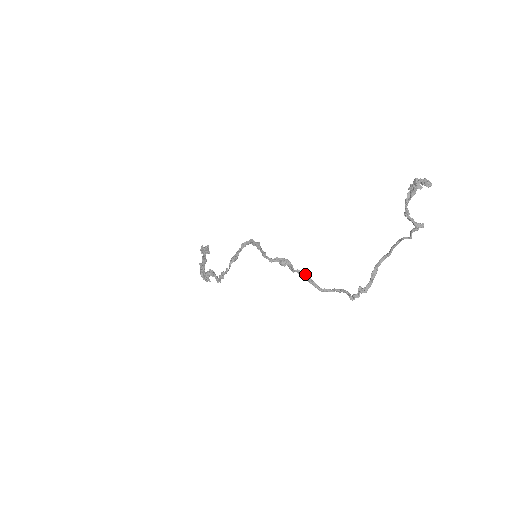
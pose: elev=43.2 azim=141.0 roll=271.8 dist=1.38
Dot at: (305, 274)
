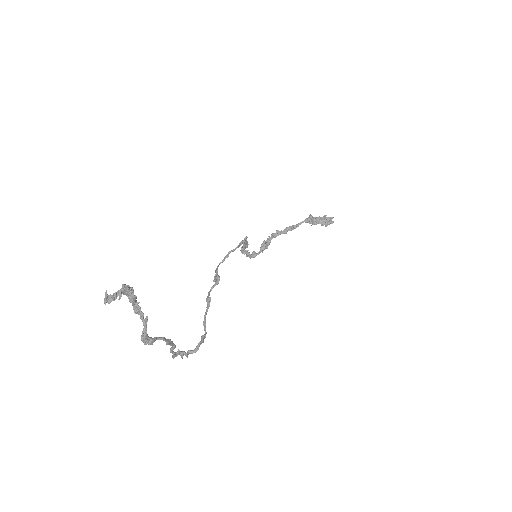
Dot at: (208, 301)
